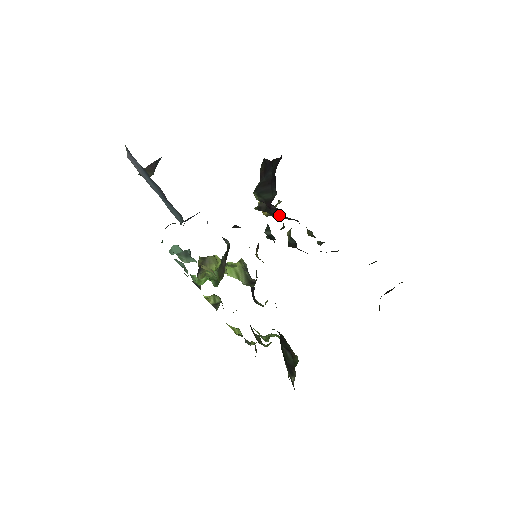
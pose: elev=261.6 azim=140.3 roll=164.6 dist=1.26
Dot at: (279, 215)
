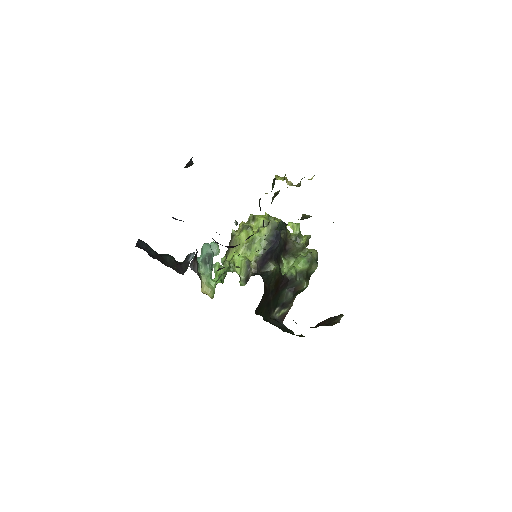
Dot at: occluded
